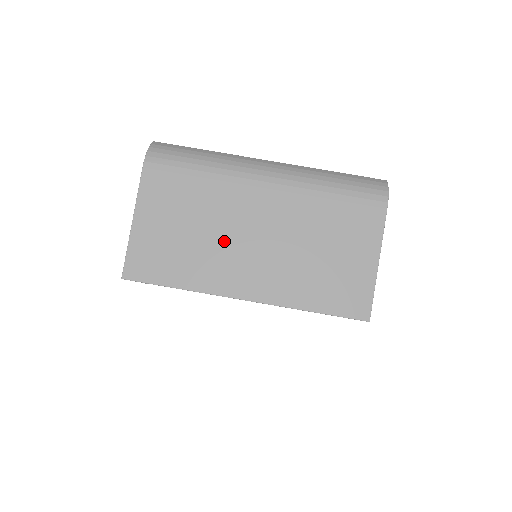
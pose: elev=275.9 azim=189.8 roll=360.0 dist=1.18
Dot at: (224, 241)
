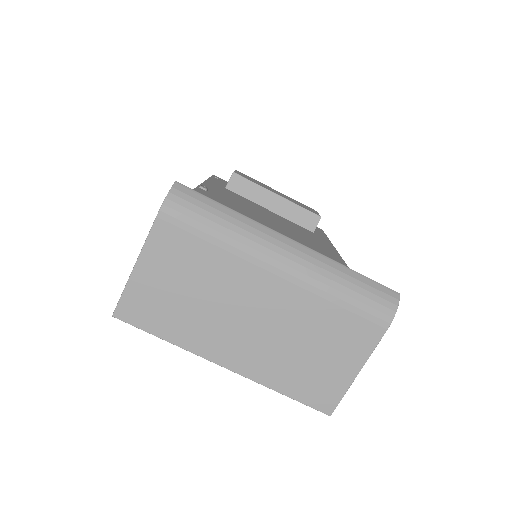
Dot at: (220, 312)
